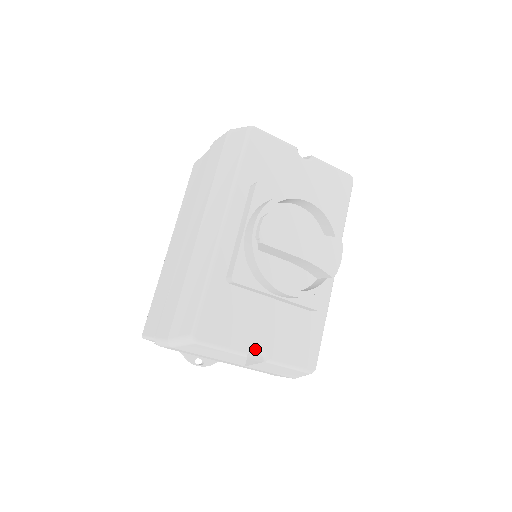
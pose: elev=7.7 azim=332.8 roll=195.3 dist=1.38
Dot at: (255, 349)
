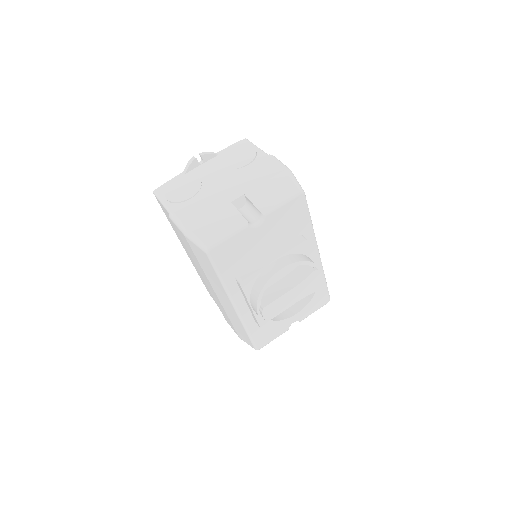
Dot at: occluded
